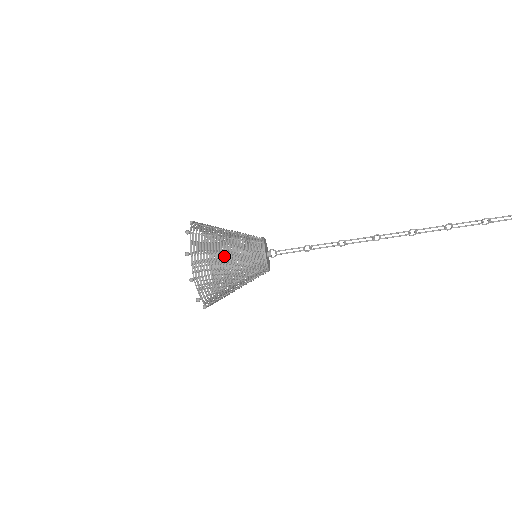
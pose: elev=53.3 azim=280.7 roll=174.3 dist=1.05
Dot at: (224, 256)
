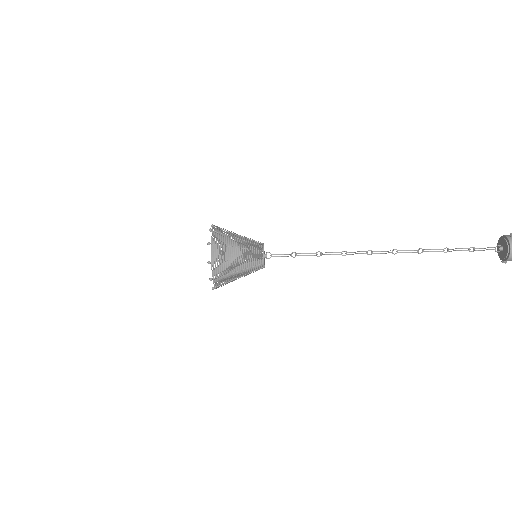
Dot at: (234, 250)
